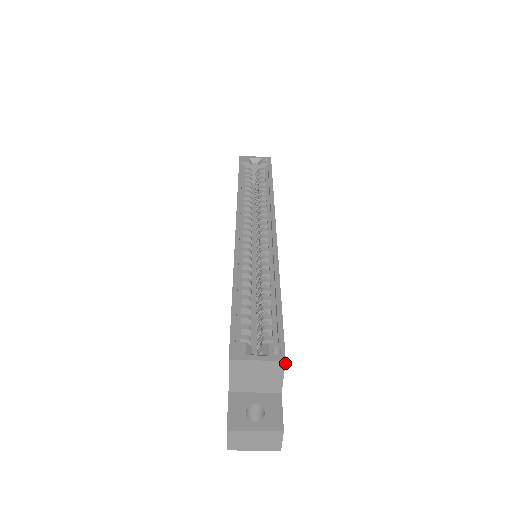
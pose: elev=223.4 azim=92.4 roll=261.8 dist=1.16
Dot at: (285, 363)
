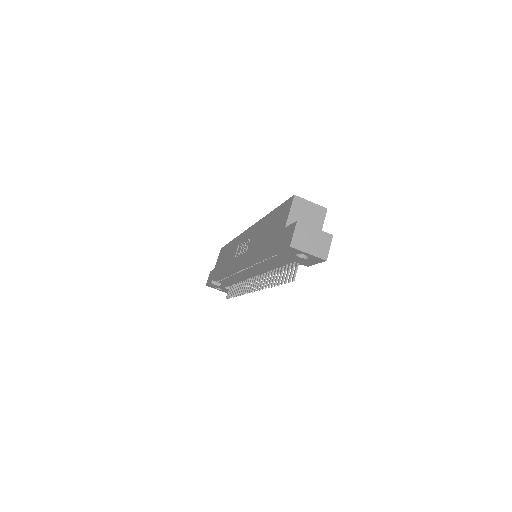
Dot at: occluded
